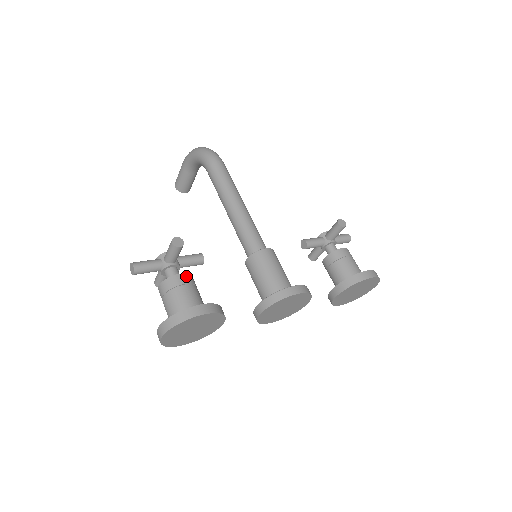
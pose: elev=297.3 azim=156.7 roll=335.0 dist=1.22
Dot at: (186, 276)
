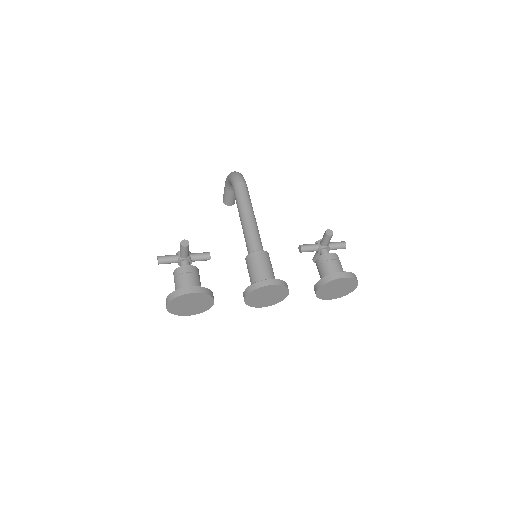
Dot at: (190, 267)
